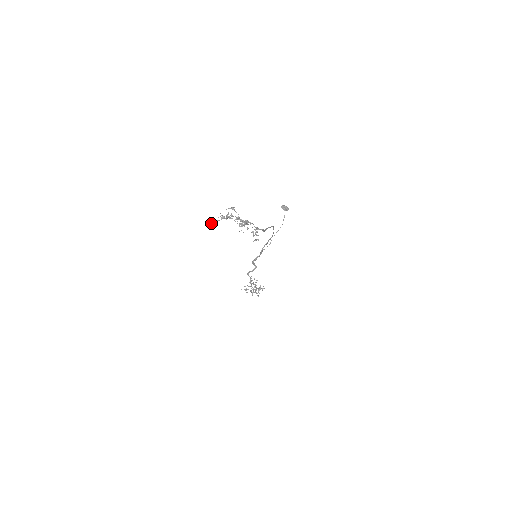
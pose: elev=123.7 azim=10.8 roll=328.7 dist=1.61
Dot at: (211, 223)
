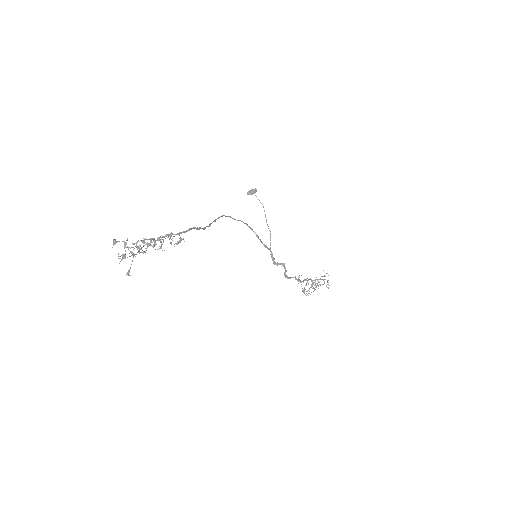
Dot at: occluded
